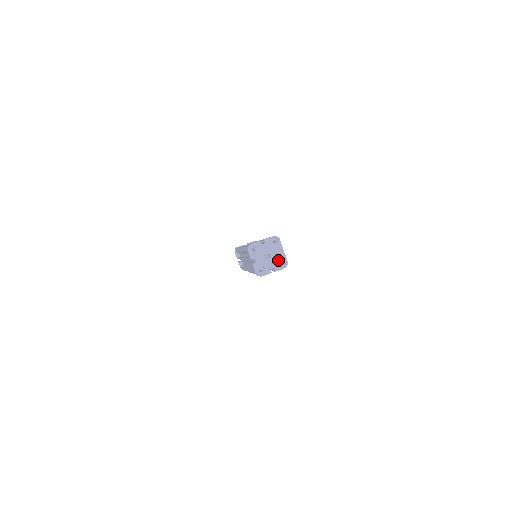
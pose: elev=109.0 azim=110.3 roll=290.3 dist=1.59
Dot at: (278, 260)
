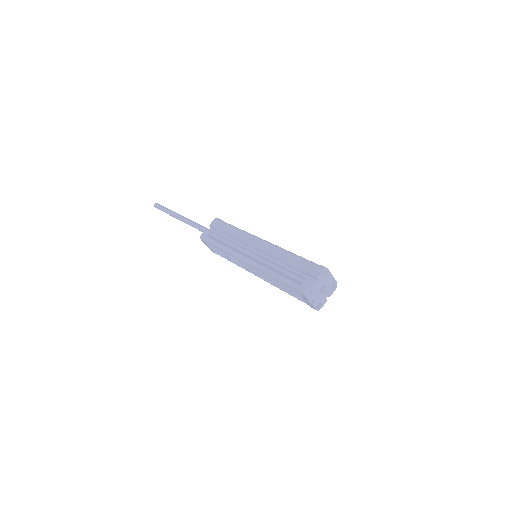
Dot at: (330, 287)
